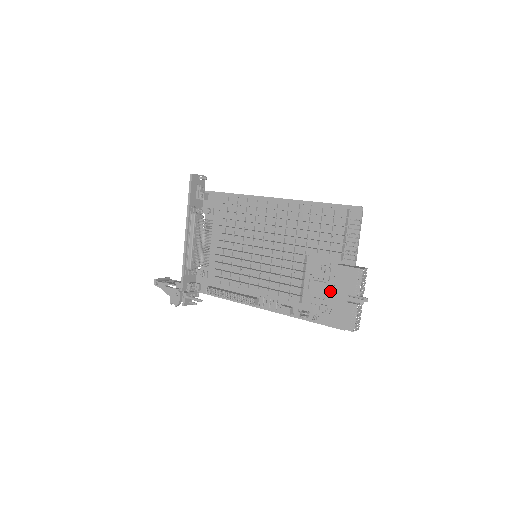
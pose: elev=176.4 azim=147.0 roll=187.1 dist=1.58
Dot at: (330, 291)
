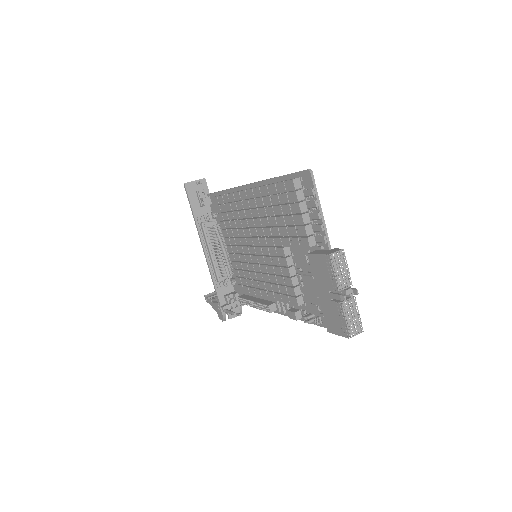
Dot at: occluded
